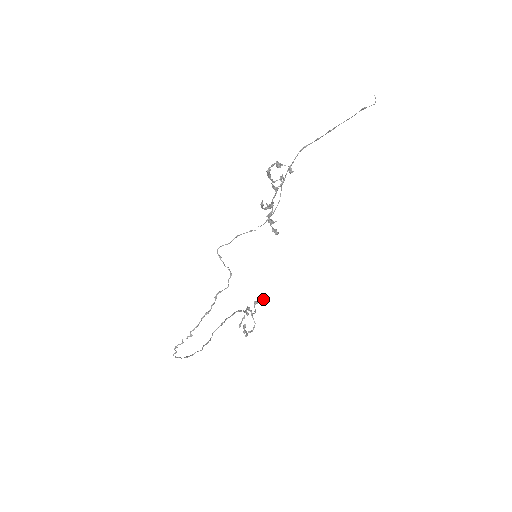
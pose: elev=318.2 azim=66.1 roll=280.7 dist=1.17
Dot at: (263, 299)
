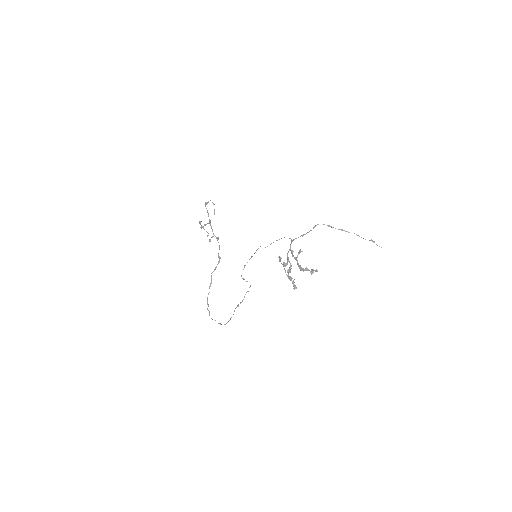
Dot at: occluded
